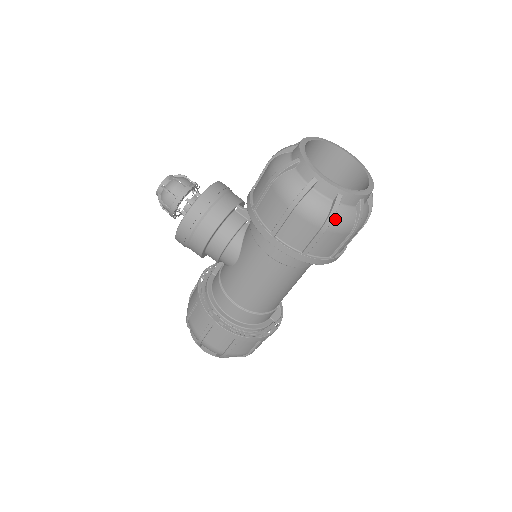
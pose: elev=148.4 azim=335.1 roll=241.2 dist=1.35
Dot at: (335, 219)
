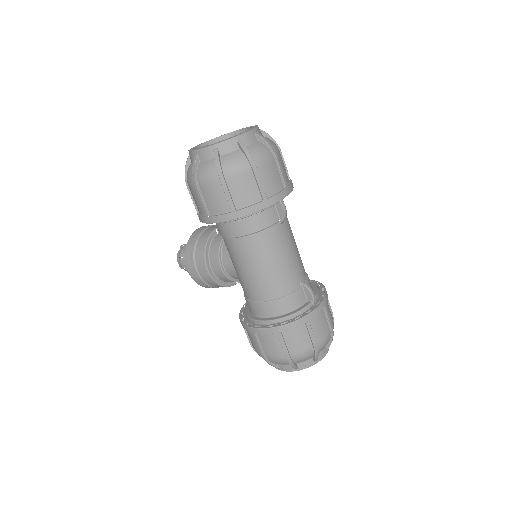
Dot at: (225, 167)
